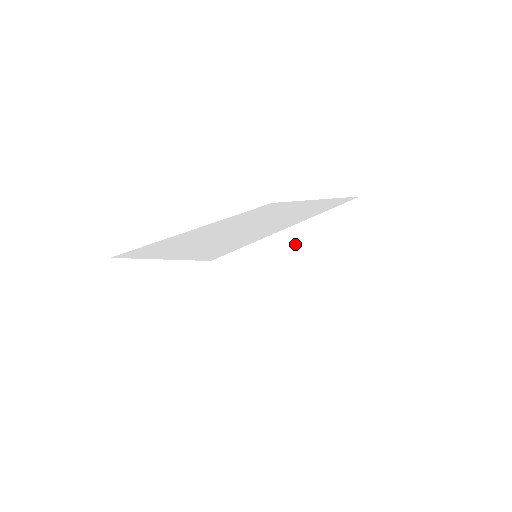
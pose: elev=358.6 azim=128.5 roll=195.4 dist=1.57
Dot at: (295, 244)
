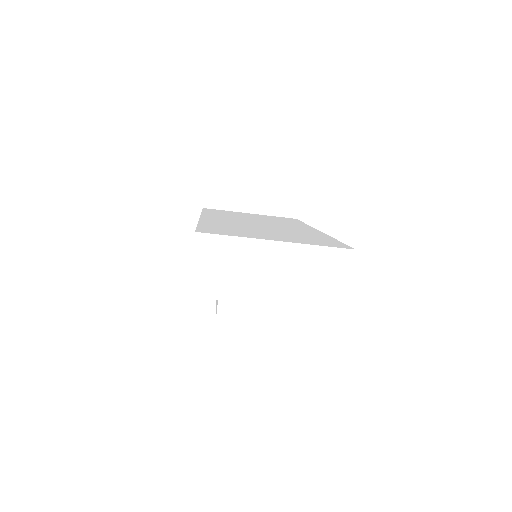
Dot at: occluded
